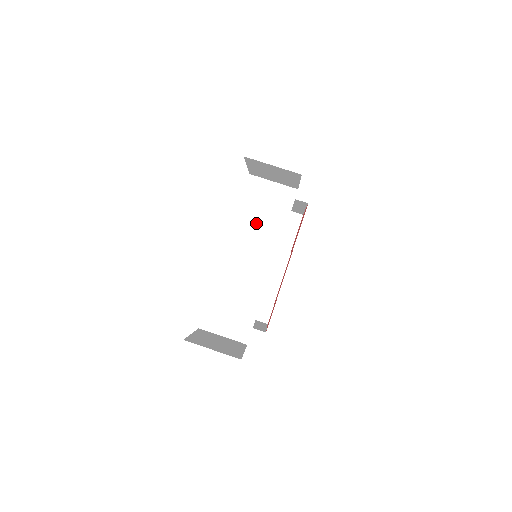
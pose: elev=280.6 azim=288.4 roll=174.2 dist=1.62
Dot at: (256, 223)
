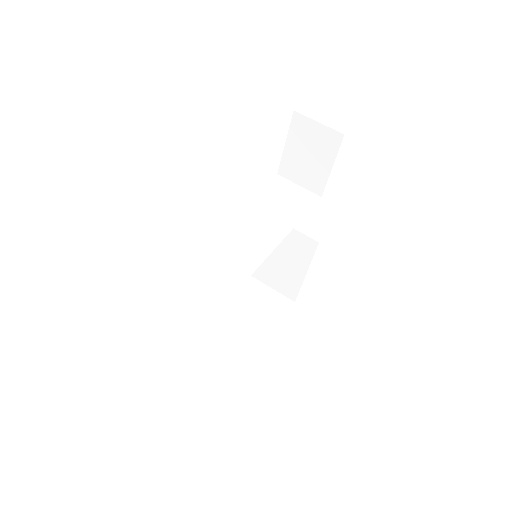
Dot at: (273, 205)
